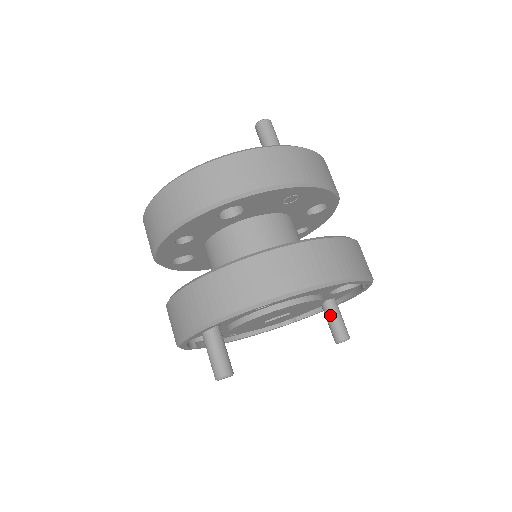
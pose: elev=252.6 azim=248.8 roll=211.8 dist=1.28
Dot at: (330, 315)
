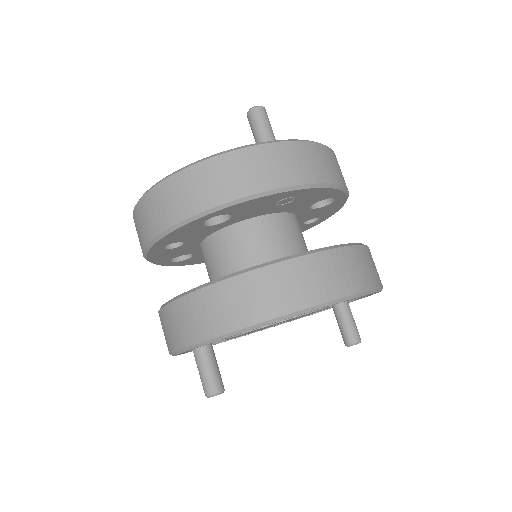
Dot at: (340, 316)
